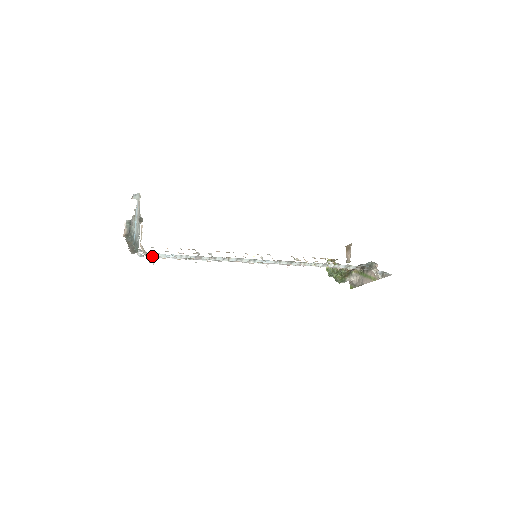
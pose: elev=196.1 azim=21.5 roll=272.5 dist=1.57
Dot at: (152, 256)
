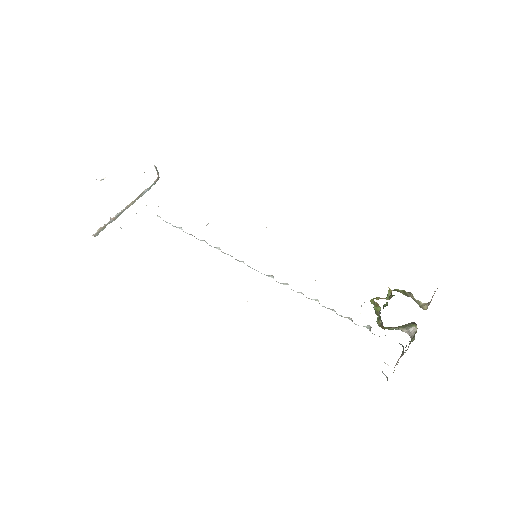
Dot at: (159, 216)
